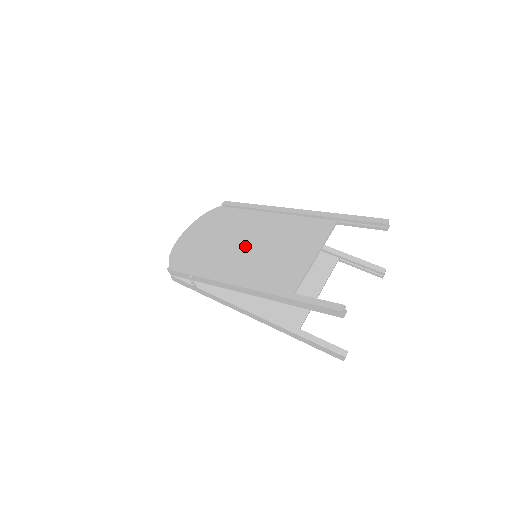
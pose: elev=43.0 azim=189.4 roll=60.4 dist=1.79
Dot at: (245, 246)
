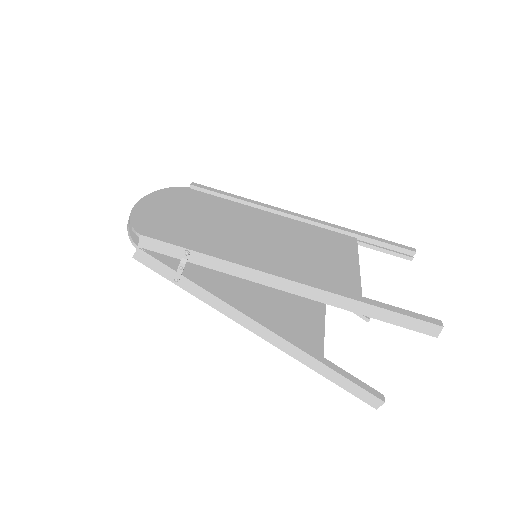
Dot at: (255, 236)
